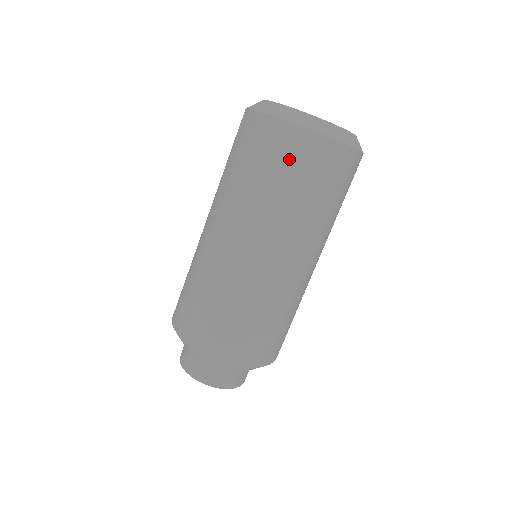
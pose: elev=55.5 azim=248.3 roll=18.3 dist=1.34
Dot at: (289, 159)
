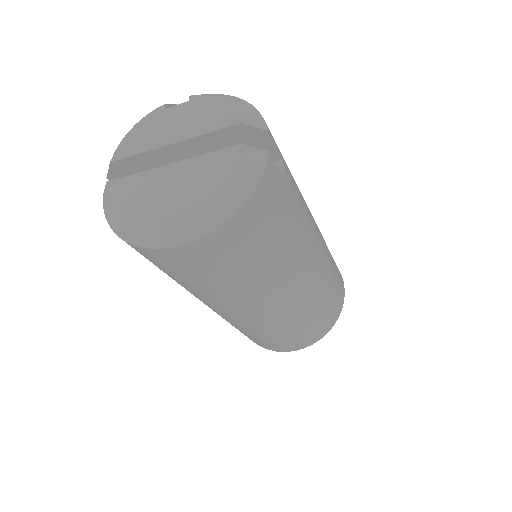
Dot at: (174, 269)
